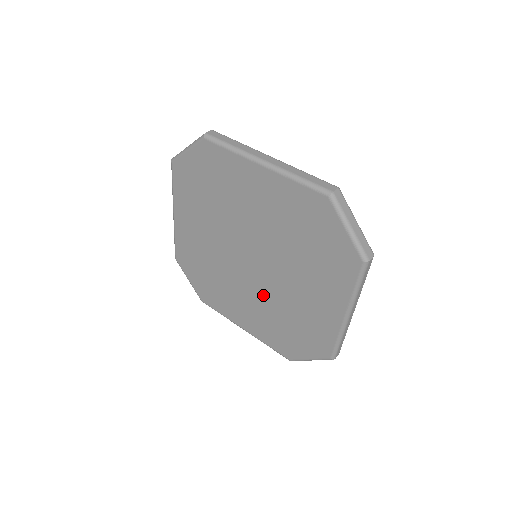
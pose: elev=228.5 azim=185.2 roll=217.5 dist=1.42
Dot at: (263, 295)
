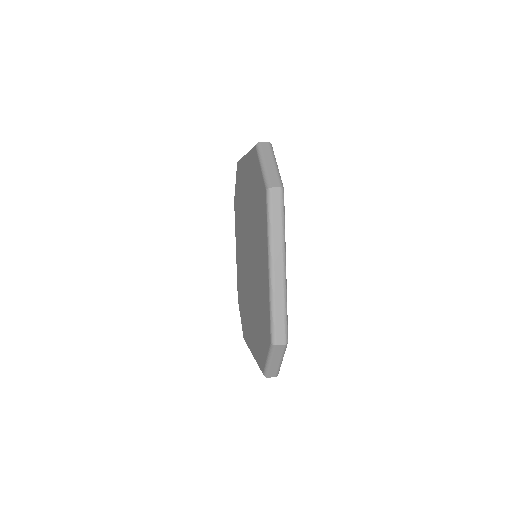
Dot at: (253, 293)
